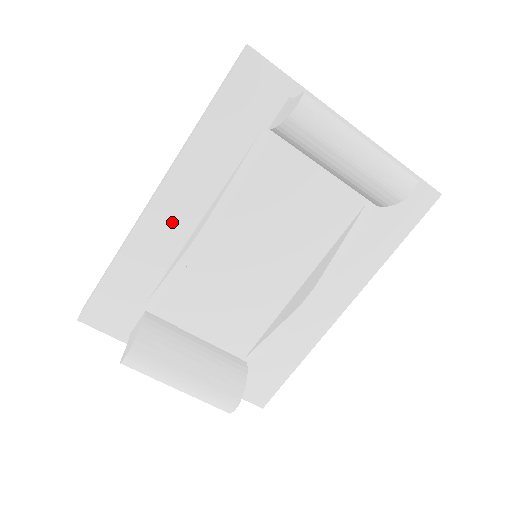
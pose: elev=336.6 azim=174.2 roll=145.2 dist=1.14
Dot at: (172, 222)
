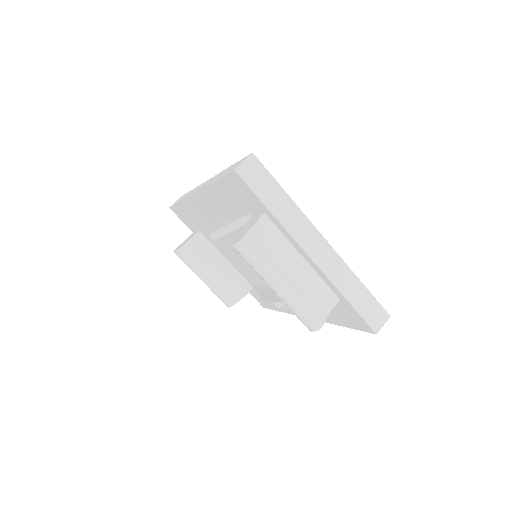
Dot at: (205, 210)
